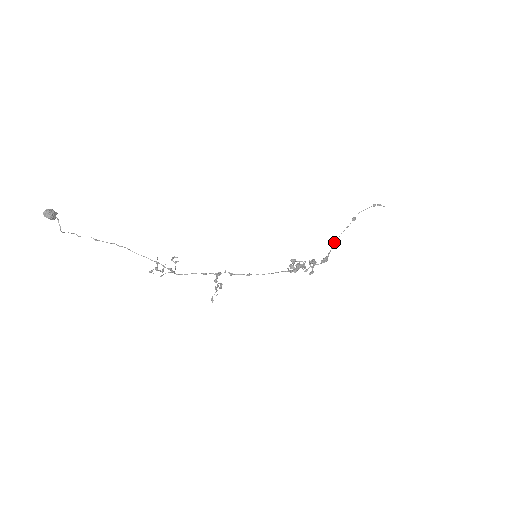
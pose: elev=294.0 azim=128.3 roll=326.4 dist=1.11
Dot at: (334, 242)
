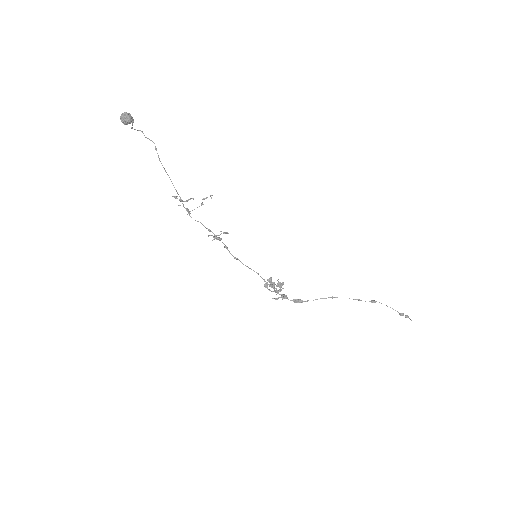
Dot at: (330, 297)
